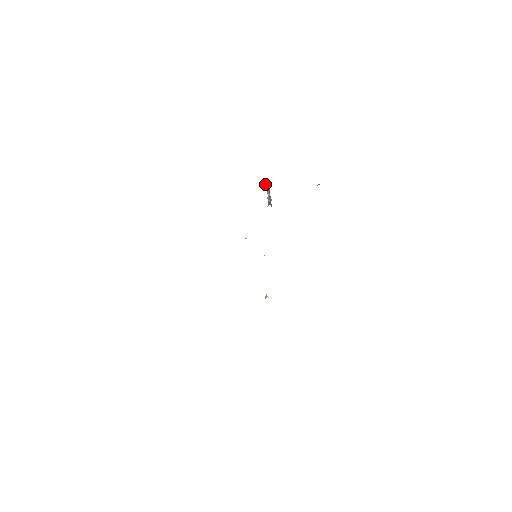
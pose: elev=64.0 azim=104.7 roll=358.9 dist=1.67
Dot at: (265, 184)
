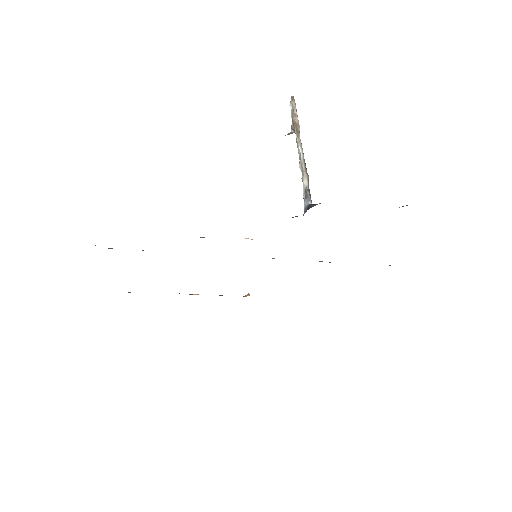
Dot at: (293, 117)
